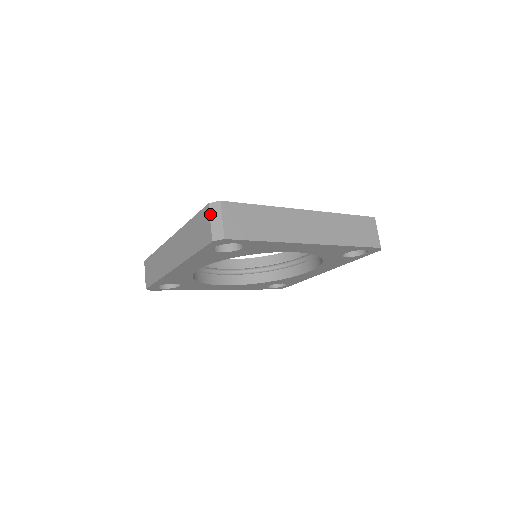
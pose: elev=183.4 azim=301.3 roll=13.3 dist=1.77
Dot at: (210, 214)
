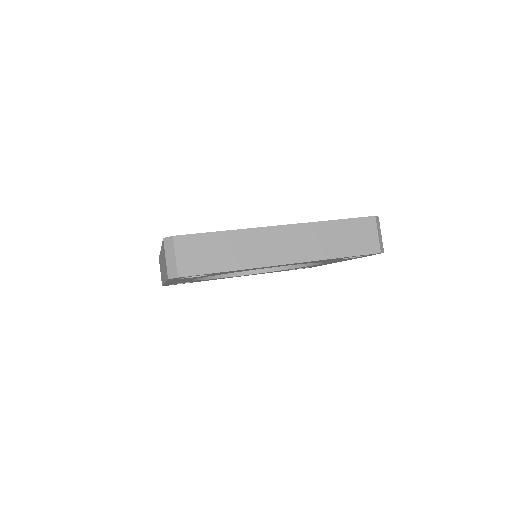
Dot at: (165, 250)
